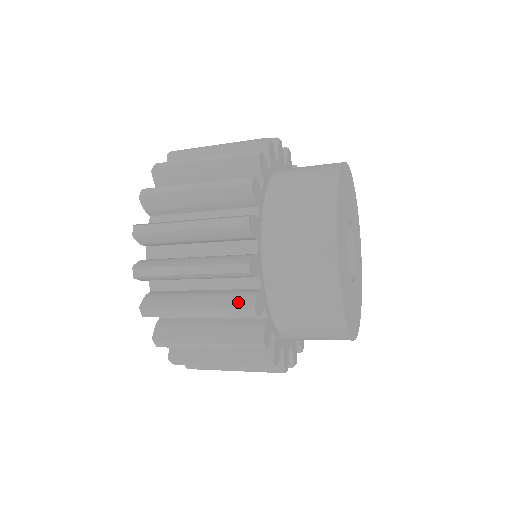
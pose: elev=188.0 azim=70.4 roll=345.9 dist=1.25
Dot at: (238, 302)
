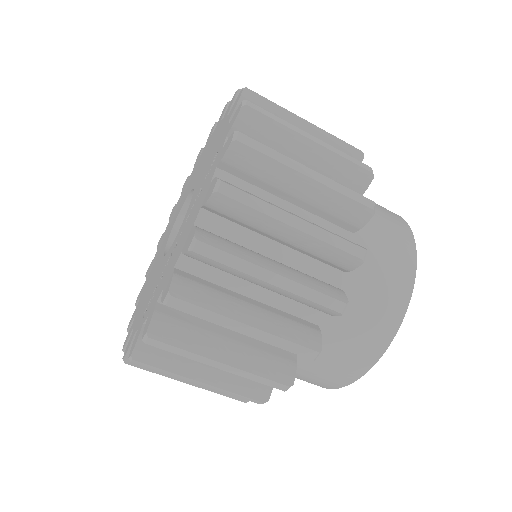
Dot at: occluded
